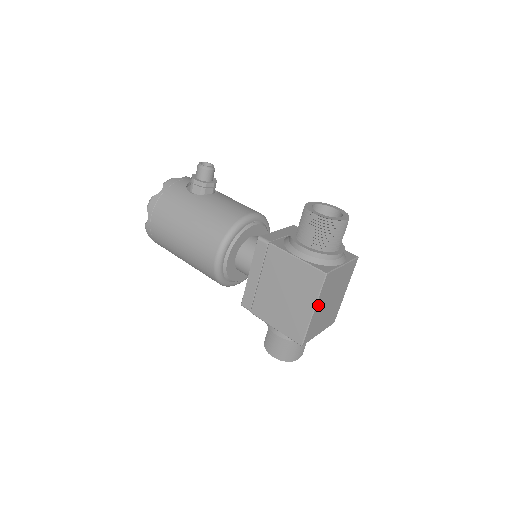
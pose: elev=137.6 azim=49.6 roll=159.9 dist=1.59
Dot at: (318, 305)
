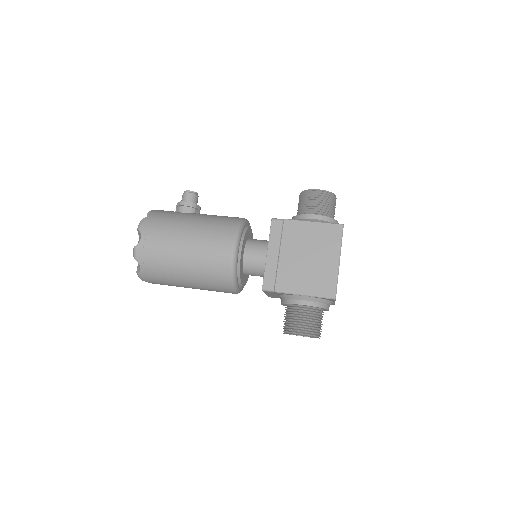
Dot at: occluded
